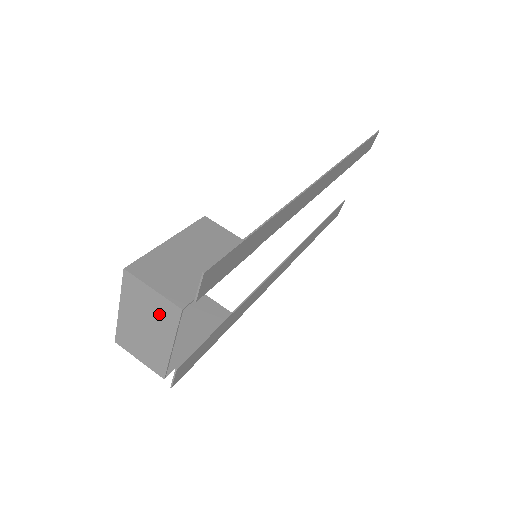
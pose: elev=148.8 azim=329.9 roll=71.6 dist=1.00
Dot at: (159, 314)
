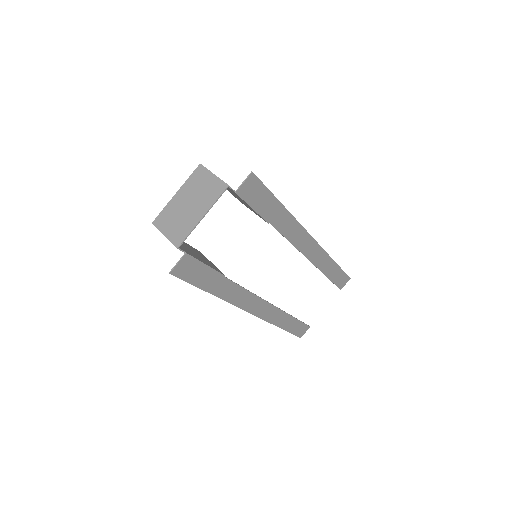
Dot at: (208, 192)
